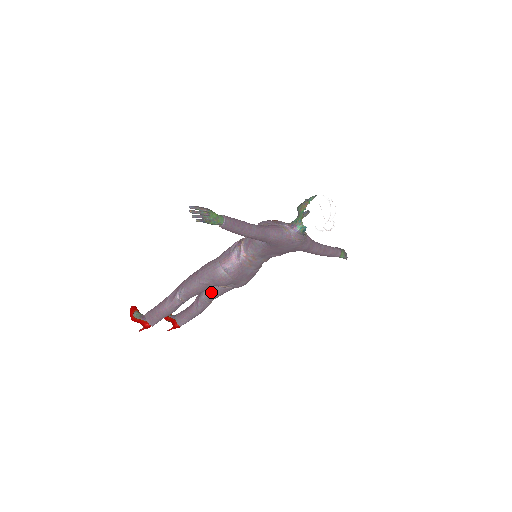
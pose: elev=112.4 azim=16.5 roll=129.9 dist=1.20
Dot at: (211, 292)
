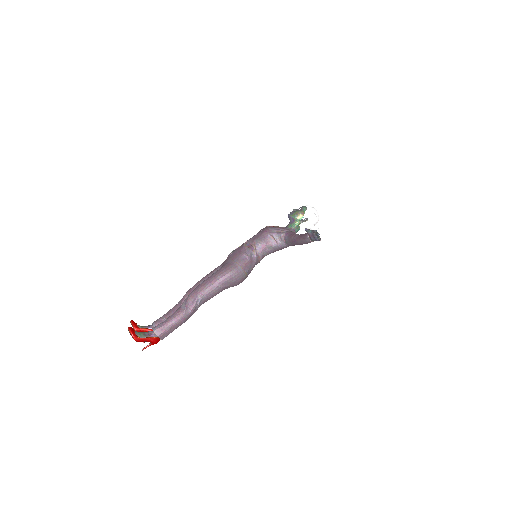
Dot at: occluded
